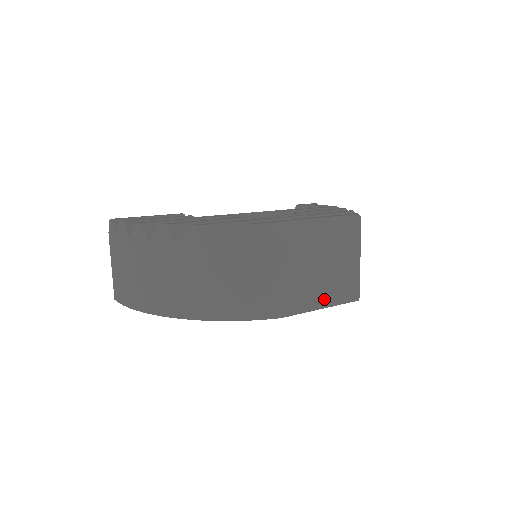
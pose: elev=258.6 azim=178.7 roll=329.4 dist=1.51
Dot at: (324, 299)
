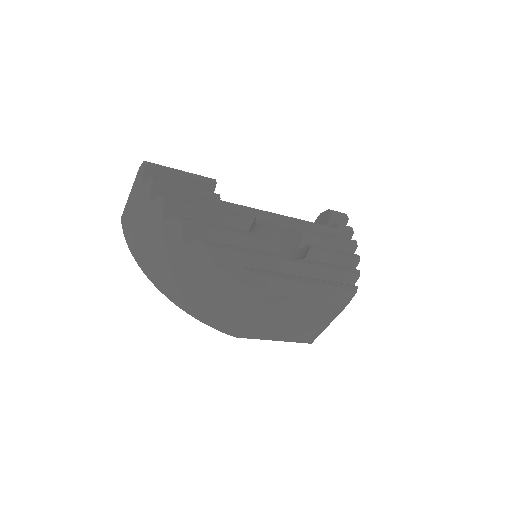
Dot at: (281, 336)
